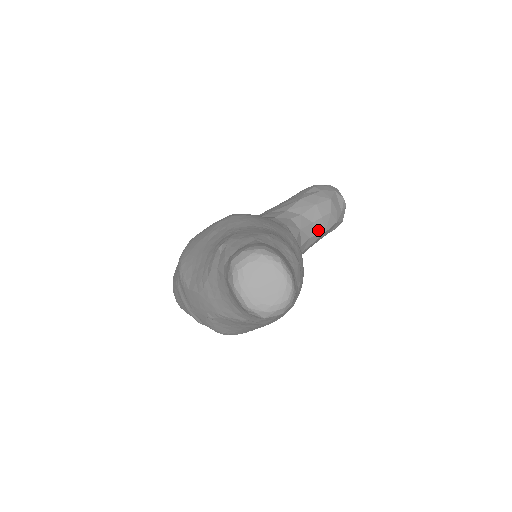
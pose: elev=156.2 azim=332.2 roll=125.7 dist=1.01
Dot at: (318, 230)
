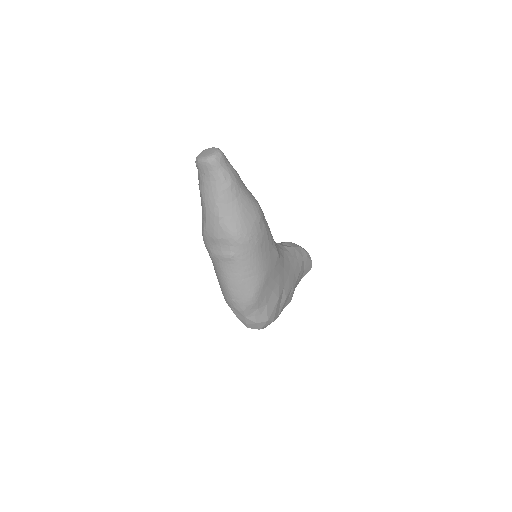
Dot at: (287, 246)
